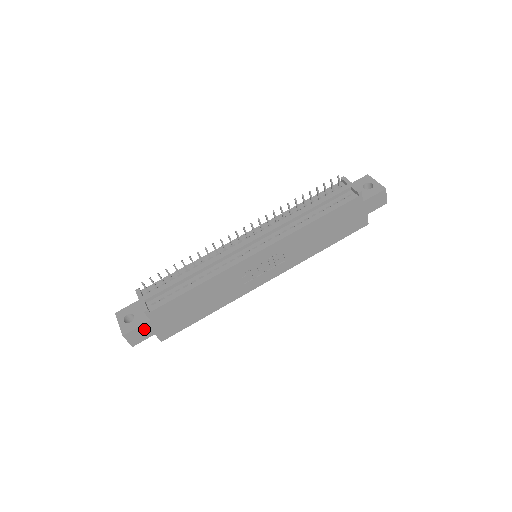
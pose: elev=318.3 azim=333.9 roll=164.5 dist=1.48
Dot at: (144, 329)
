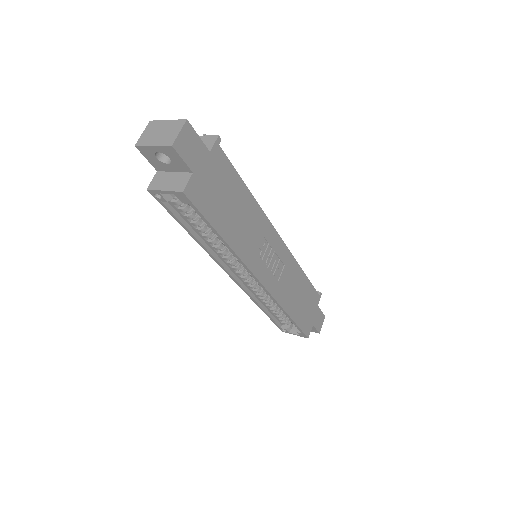
Dot at: (198, 150)
